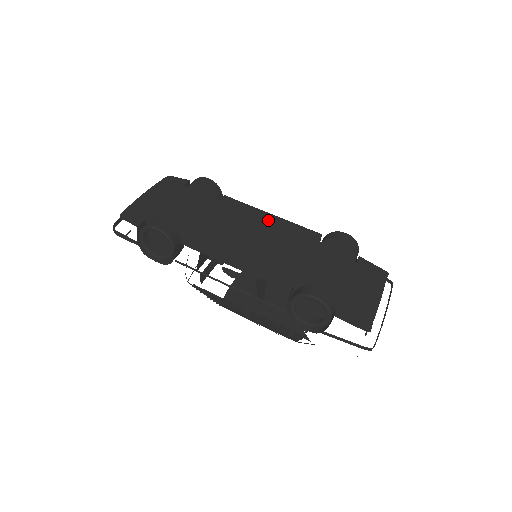
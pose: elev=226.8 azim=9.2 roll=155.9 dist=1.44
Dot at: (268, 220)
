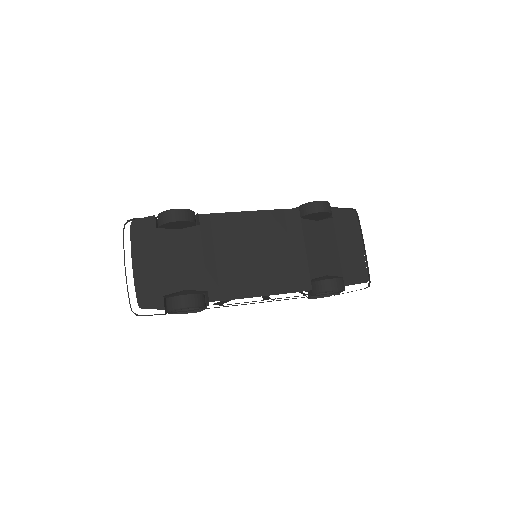
Dot at: (252, 221)
